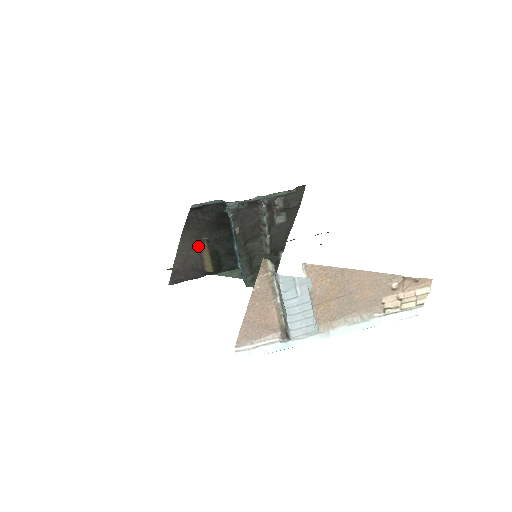
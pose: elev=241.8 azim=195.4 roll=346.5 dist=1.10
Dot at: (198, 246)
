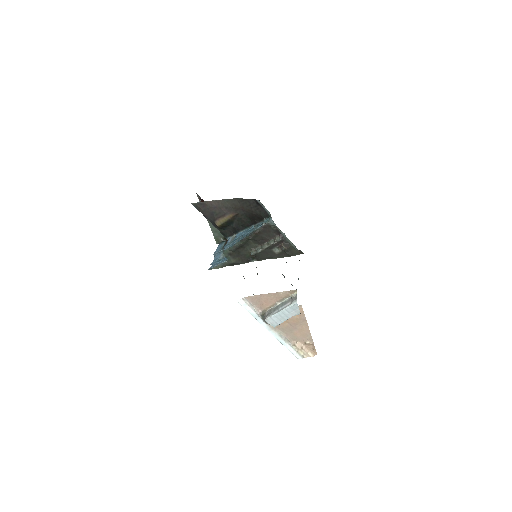
Dot at: (230, 210)
